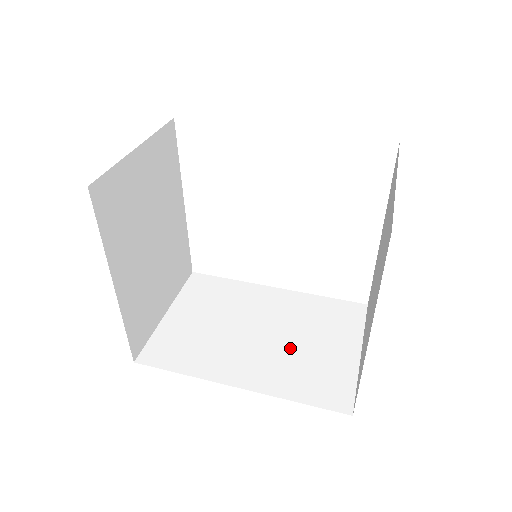
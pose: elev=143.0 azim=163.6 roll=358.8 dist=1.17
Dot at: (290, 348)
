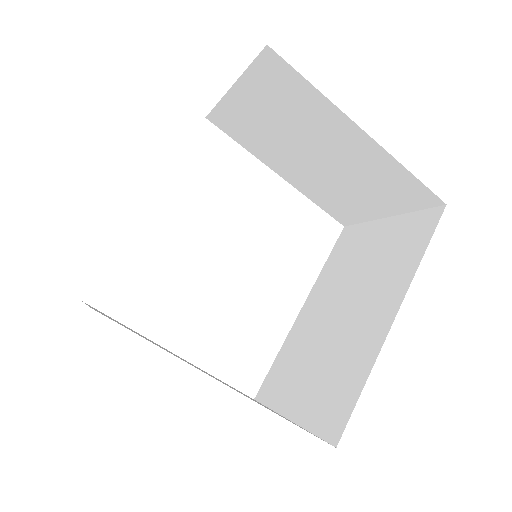
Dot at: (367, 277)
